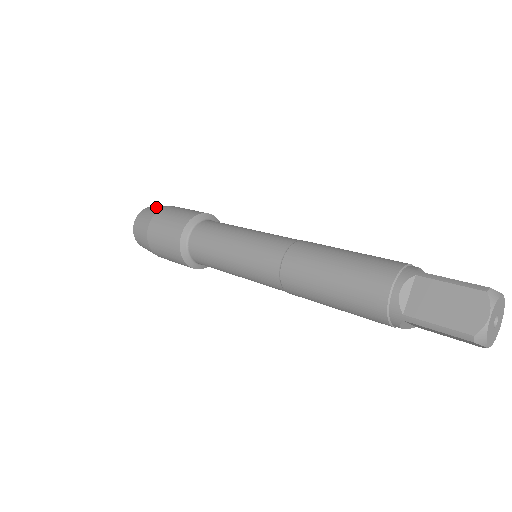
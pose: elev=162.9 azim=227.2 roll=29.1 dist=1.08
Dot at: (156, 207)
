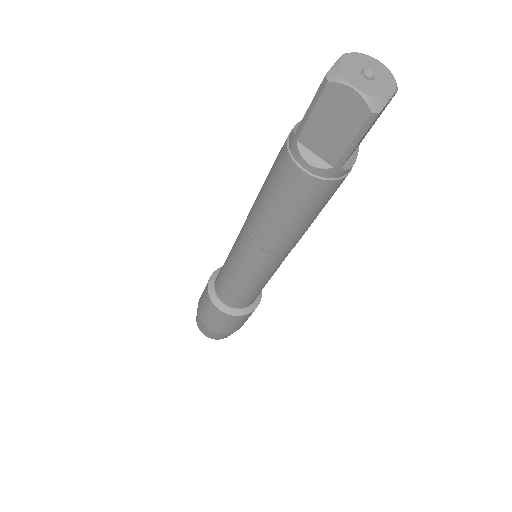
Dot at: occluded
